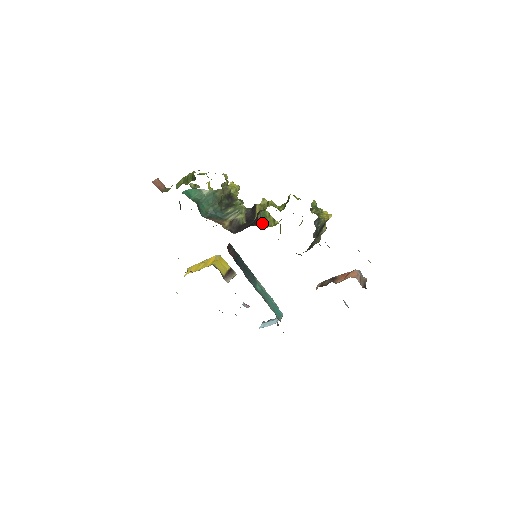
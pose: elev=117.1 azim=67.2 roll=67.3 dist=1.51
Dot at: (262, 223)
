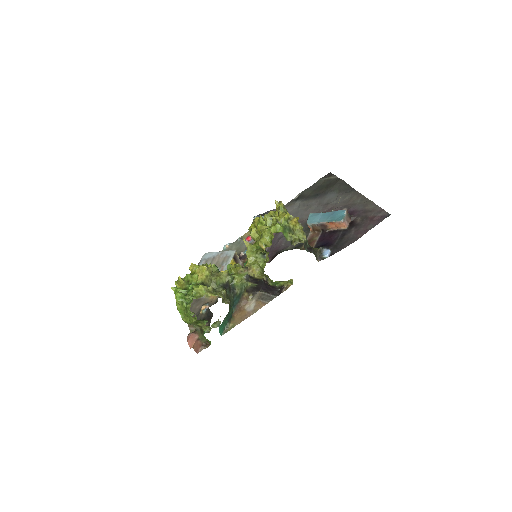
Dot at: (280, 287)
